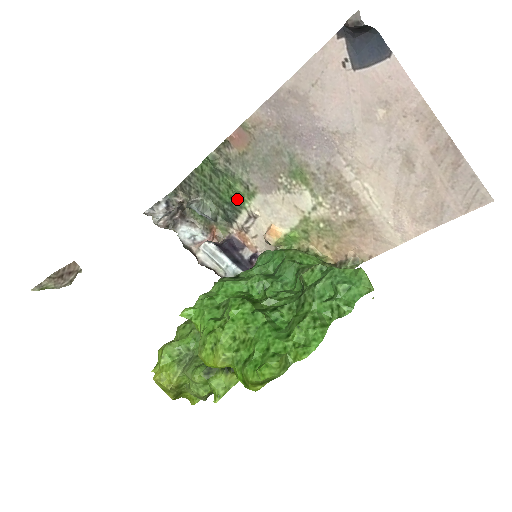
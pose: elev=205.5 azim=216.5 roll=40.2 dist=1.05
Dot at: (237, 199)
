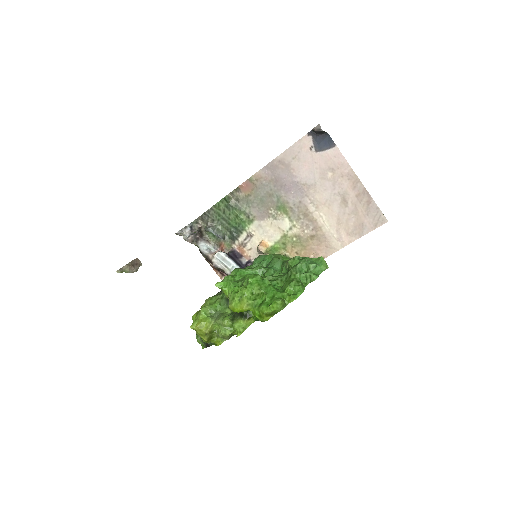
Dot at: (241, 224)
